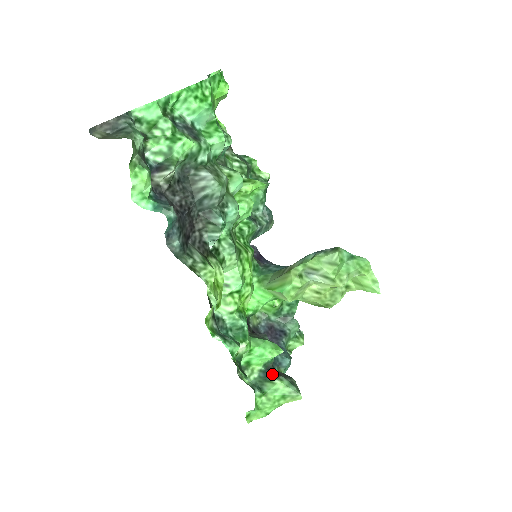
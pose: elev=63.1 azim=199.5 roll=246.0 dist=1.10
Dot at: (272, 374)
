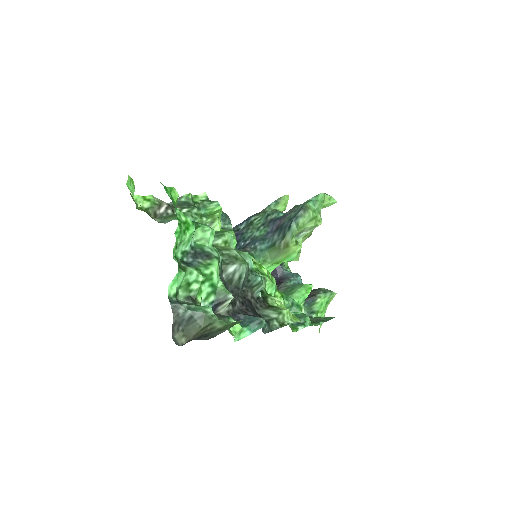
Dot at: (312, 299)
